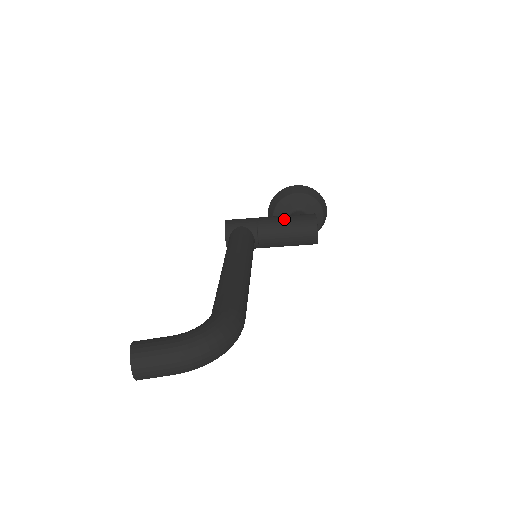
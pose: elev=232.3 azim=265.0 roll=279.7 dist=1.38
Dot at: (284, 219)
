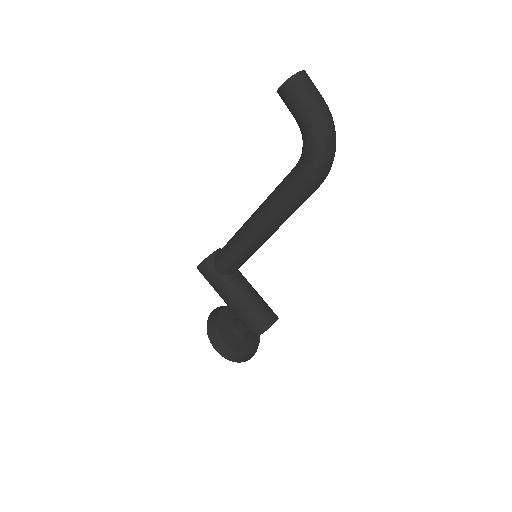
Dot at: occluded
